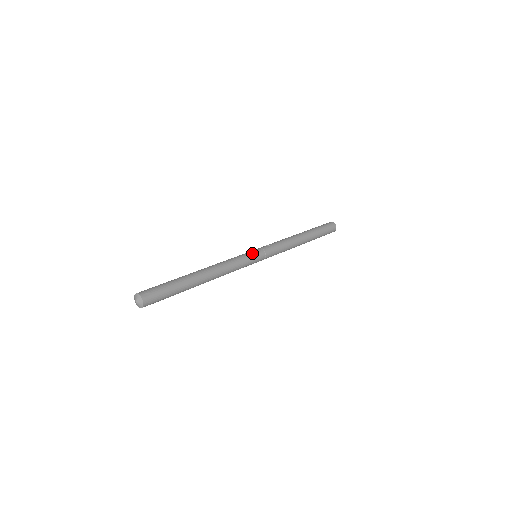
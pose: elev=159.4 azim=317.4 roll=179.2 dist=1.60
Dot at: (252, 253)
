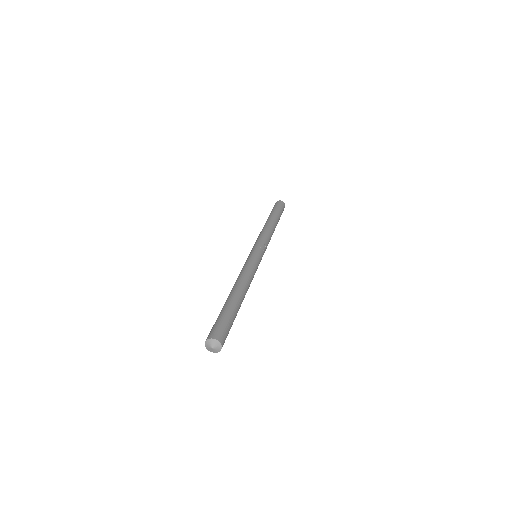
Dot at: occluded
